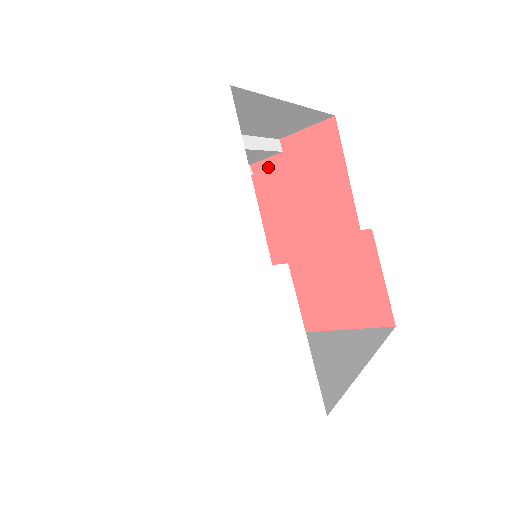
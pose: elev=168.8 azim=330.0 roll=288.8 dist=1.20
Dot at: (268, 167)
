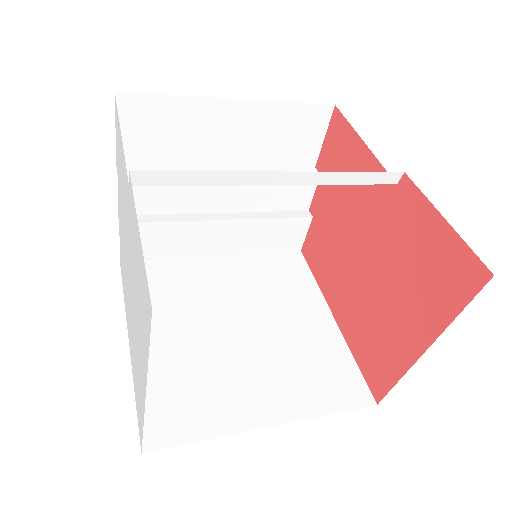
Dot at: (318, 199)
